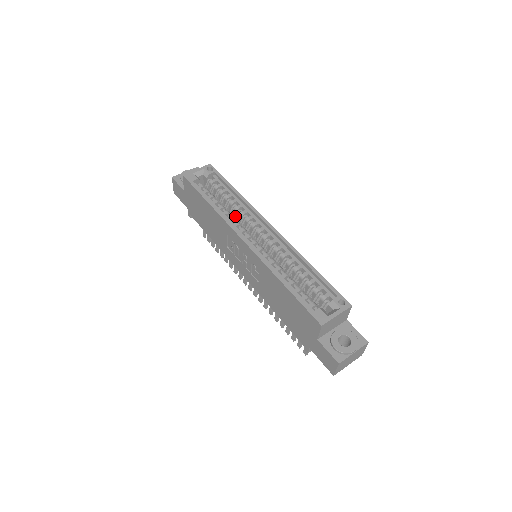
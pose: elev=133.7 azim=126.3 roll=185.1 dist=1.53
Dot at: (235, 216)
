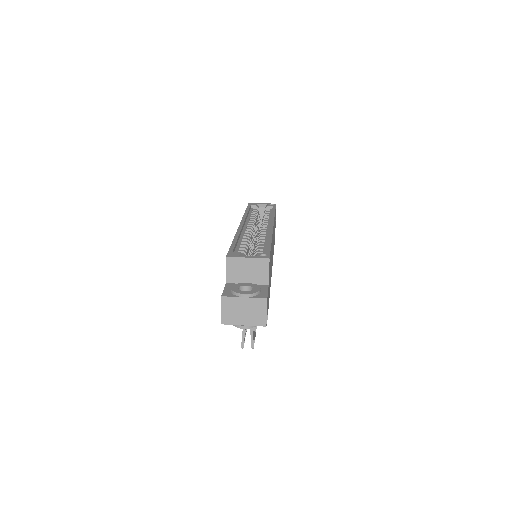
Dot at: (260, 226)
